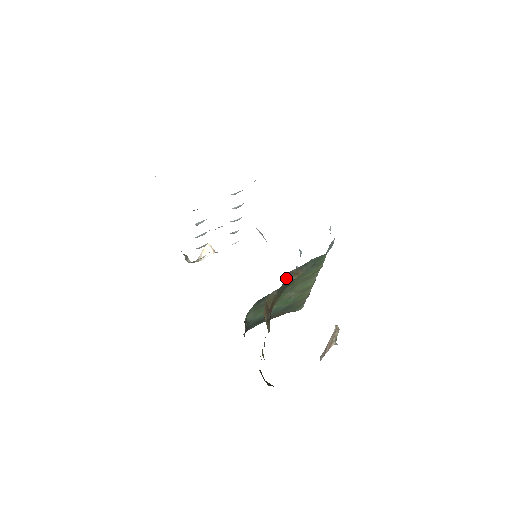
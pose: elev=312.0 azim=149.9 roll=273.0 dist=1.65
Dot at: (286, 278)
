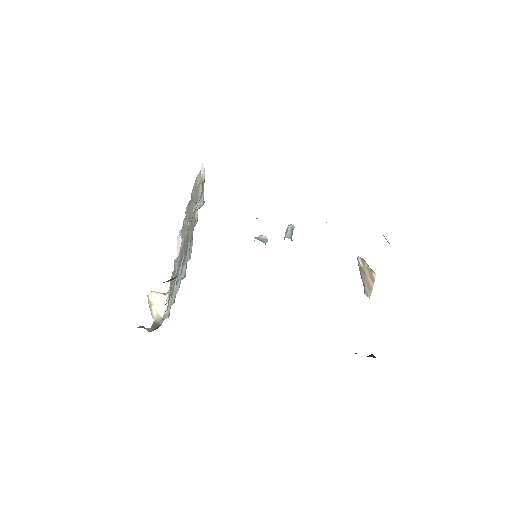
Dot at: occluded
